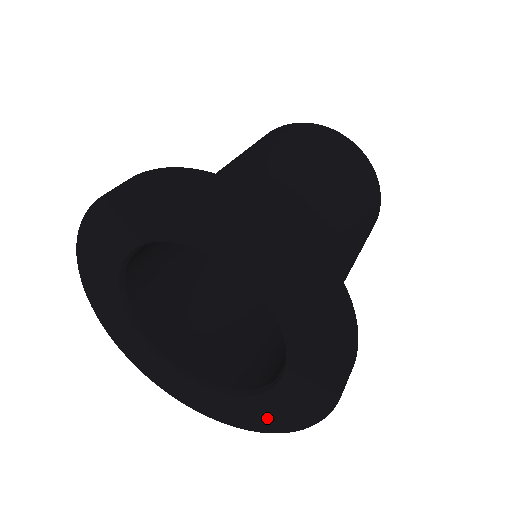
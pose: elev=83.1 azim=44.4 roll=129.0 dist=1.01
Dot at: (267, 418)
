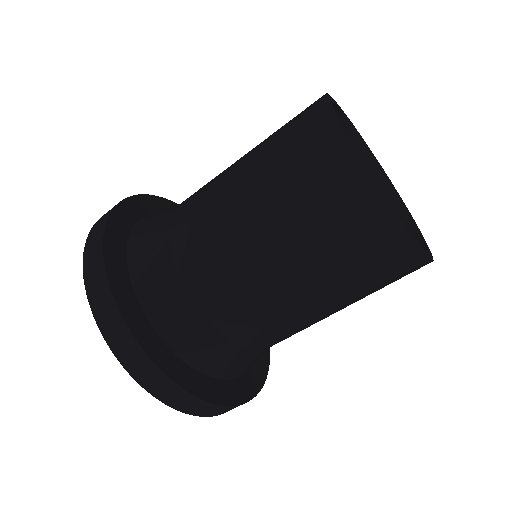
Dot at: occluded
